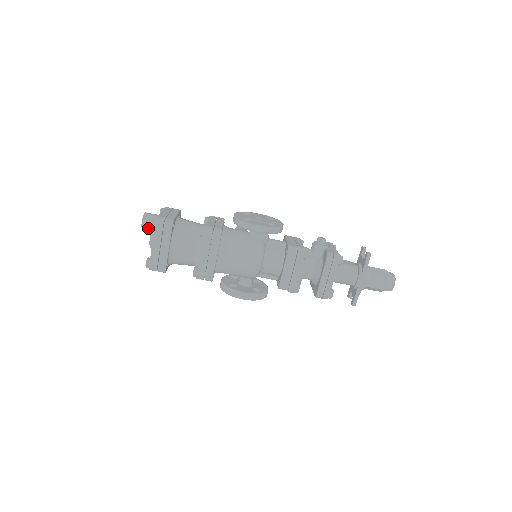
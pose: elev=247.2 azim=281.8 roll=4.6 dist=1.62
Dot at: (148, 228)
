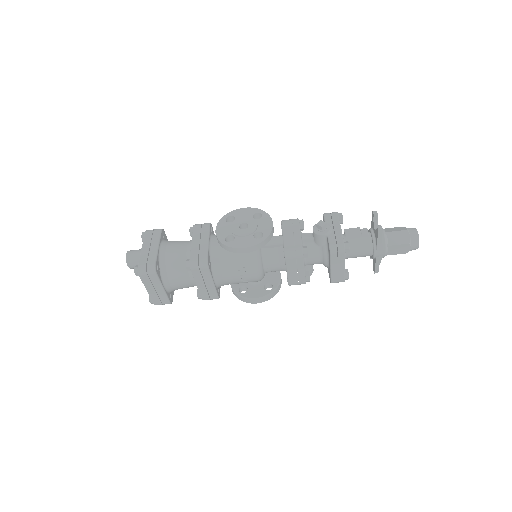
Dot at: occluded
